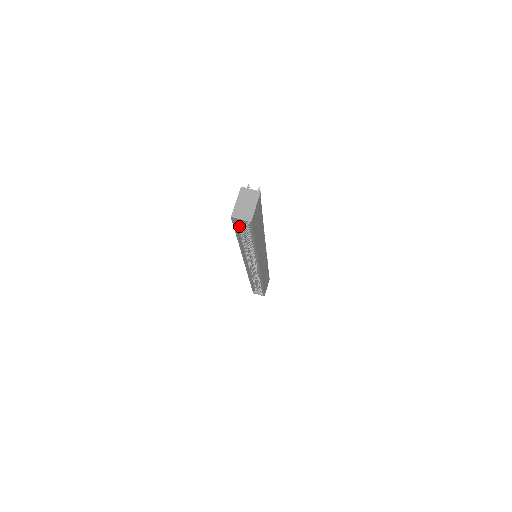
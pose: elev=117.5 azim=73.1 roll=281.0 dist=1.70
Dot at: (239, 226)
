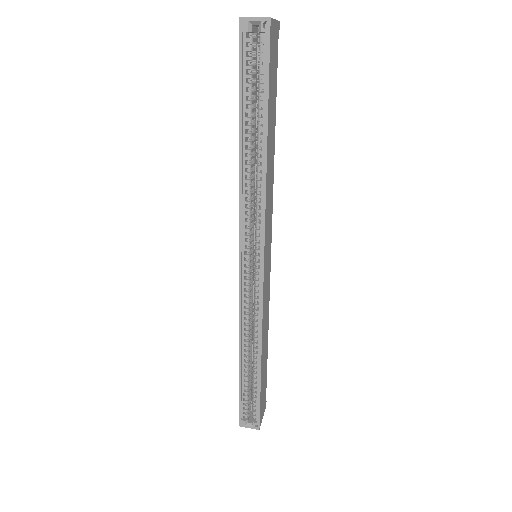
Dot at: (247, 65)
